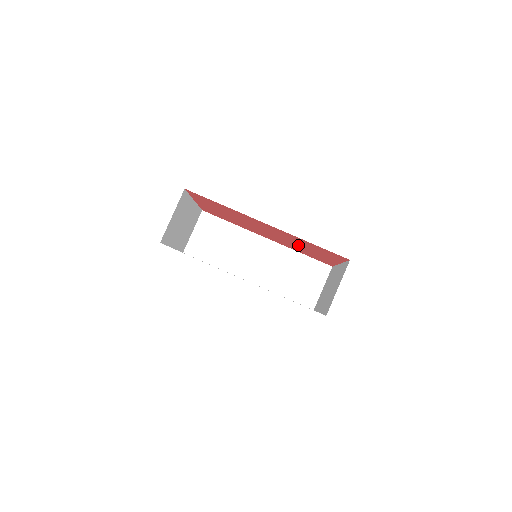
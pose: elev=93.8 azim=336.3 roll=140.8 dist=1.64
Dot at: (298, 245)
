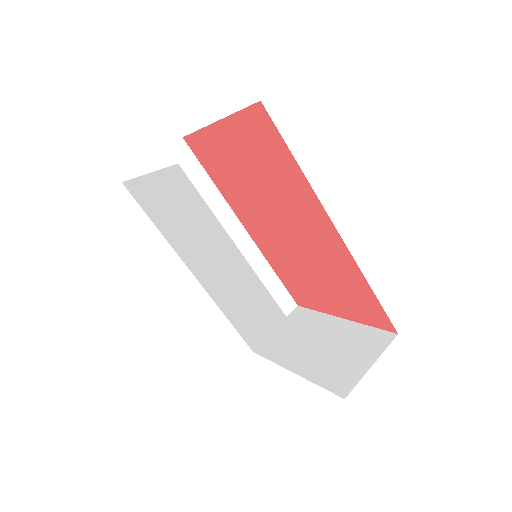
Dot at: (311, 269)
